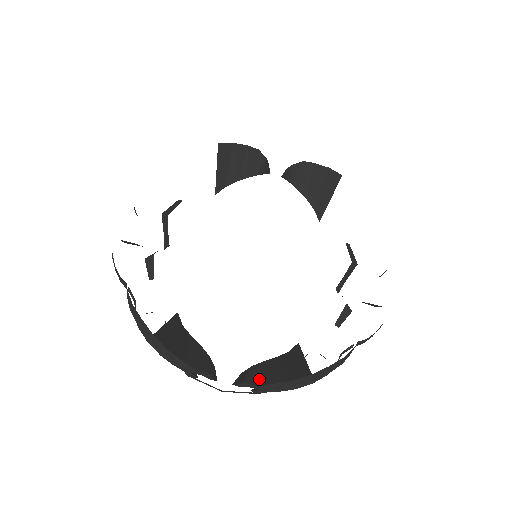
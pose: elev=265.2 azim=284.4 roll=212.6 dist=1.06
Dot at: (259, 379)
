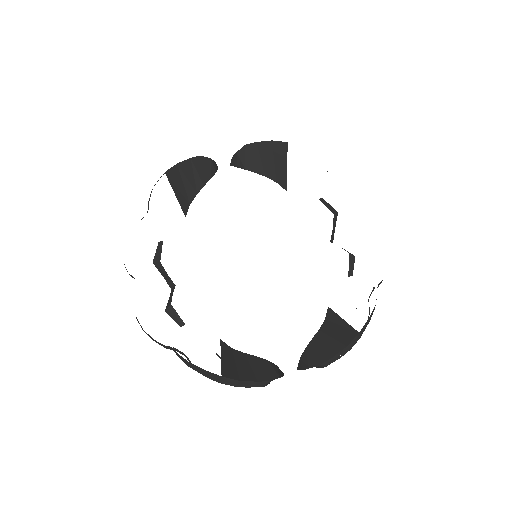
Dot at: (319, 358)
